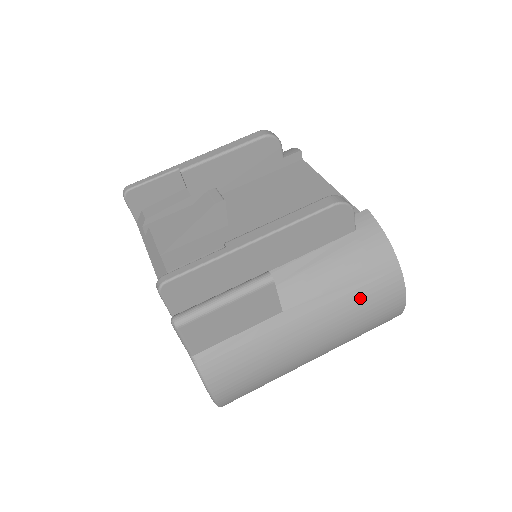
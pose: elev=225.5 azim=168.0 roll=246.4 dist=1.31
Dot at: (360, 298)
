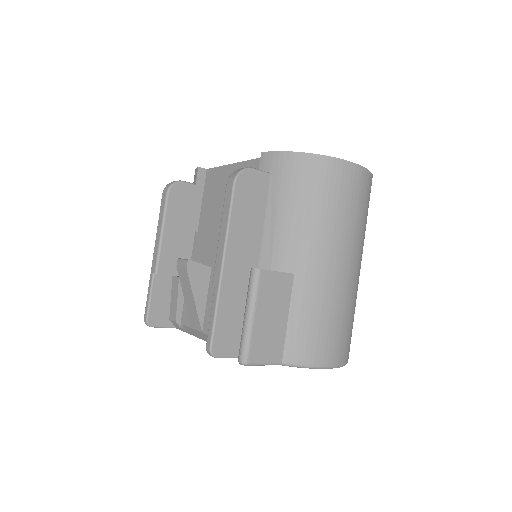
Dot at: (326, 204)
